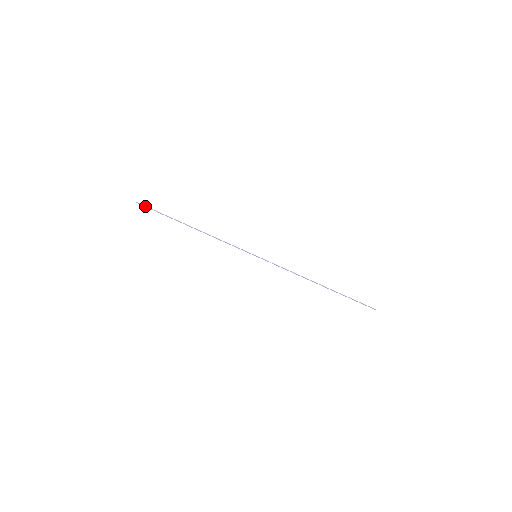
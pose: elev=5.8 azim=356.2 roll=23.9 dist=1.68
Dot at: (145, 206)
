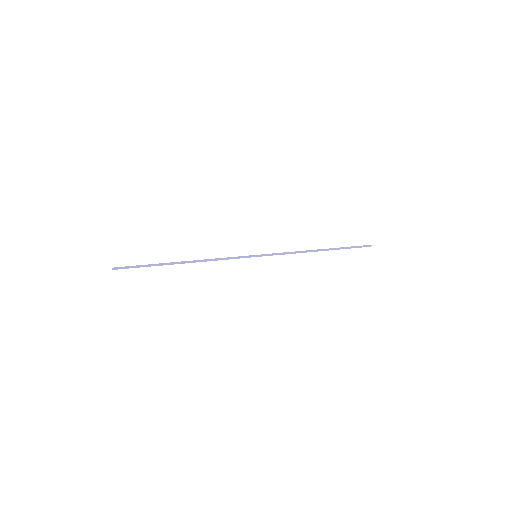
Dot at: (125, 267)
